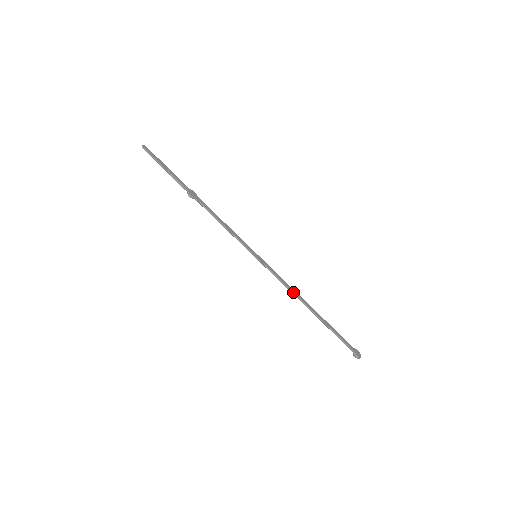
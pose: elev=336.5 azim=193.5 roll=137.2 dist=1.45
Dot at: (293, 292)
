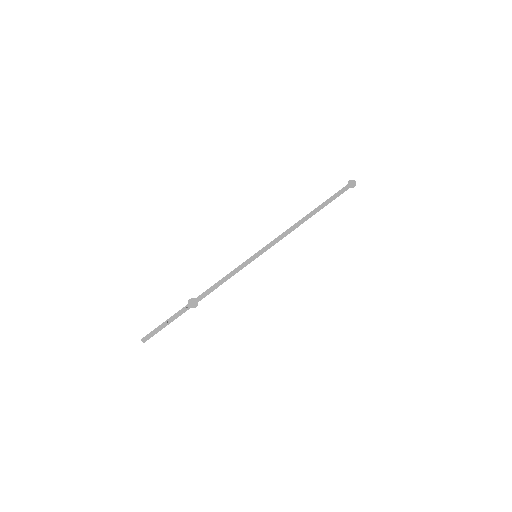
Dot at: occluded
